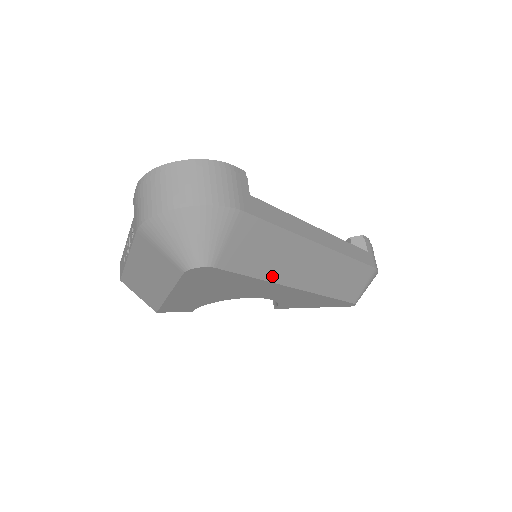
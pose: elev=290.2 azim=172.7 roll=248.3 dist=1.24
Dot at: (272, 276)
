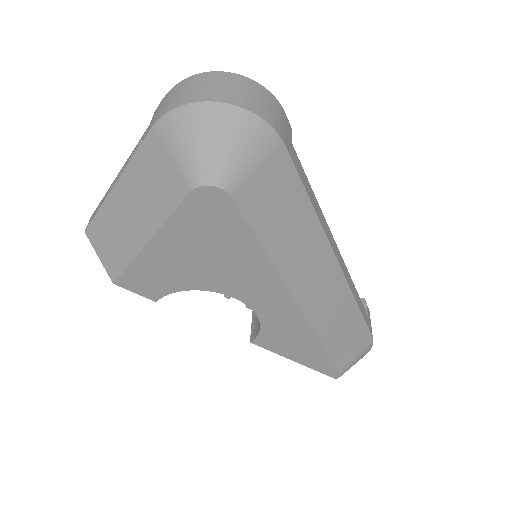
Dot at: (280, 262)
